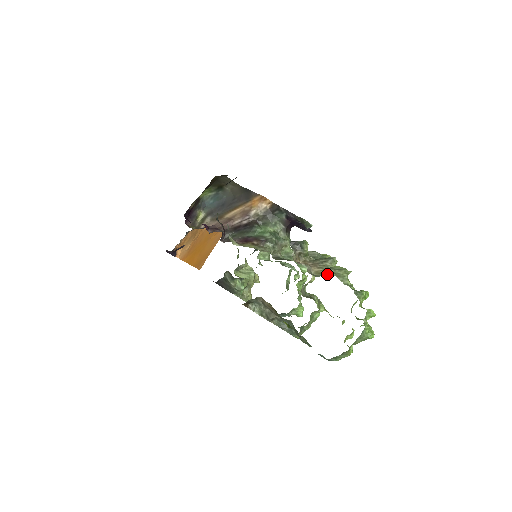
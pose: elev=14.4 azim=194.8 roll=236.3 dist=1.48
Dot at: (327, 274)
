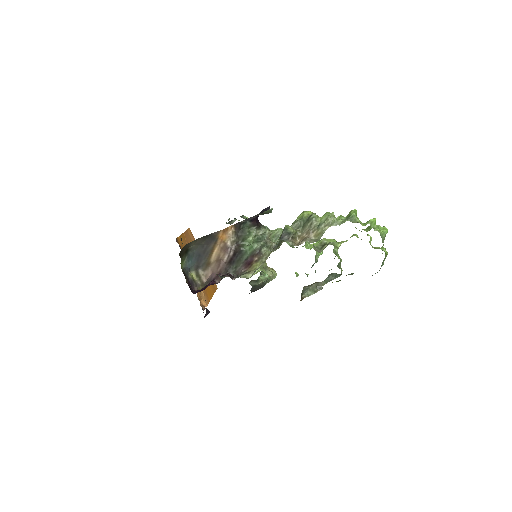
Dot at: (323, 231)
